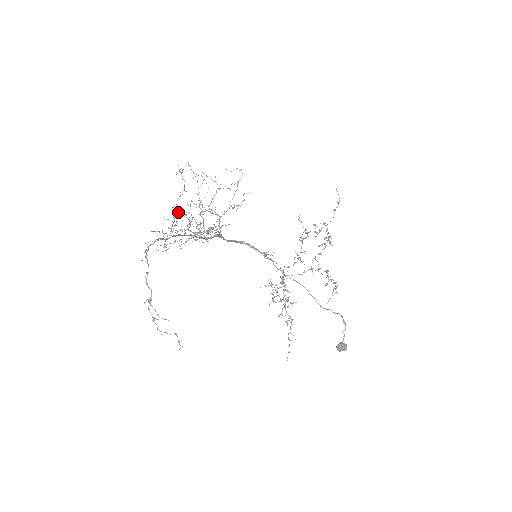
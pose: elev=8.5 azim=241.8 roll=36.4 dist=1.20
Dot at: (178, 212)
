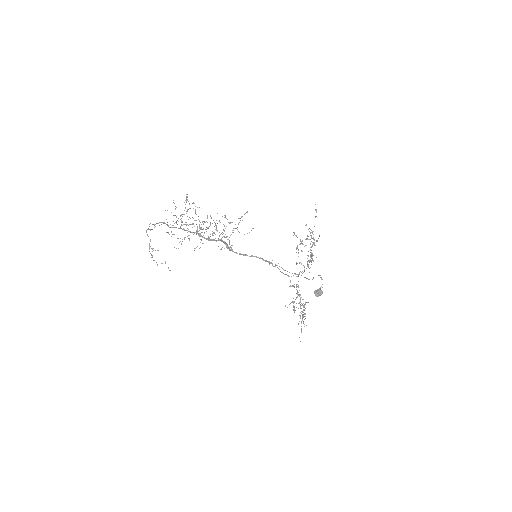
Dot at: occluded
